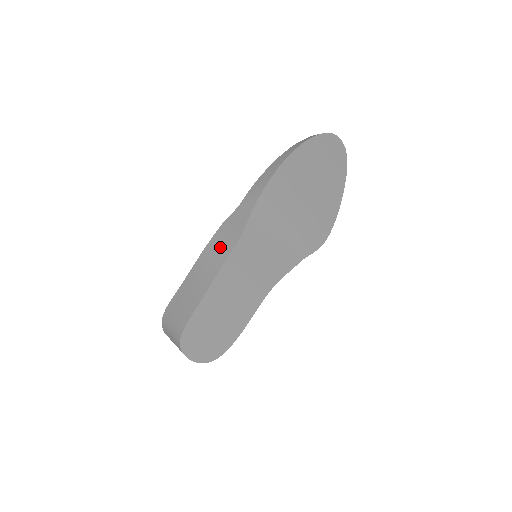
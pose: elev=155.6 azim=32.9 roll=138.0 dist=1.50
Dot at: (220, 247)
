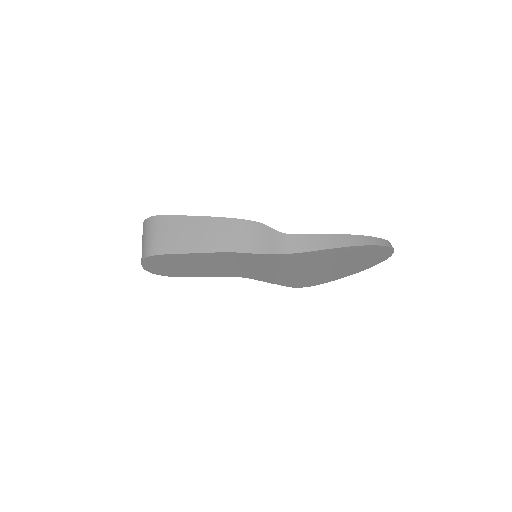
Dot at: (242, 236)
